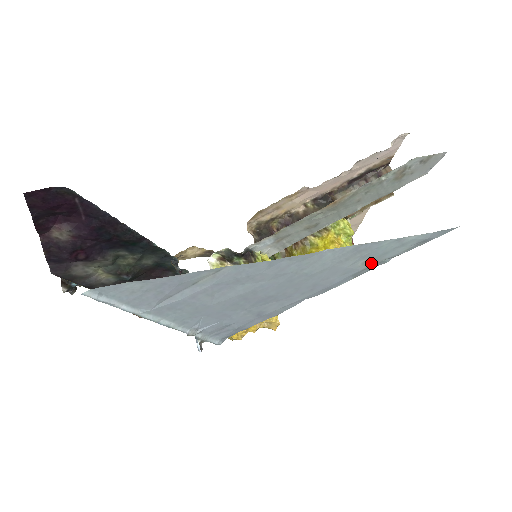
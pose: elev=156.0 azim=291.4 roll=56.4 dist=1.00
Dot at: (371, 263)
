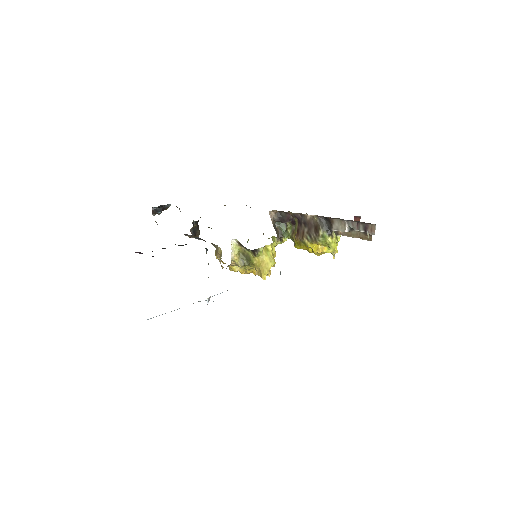
Dot at: occluded
